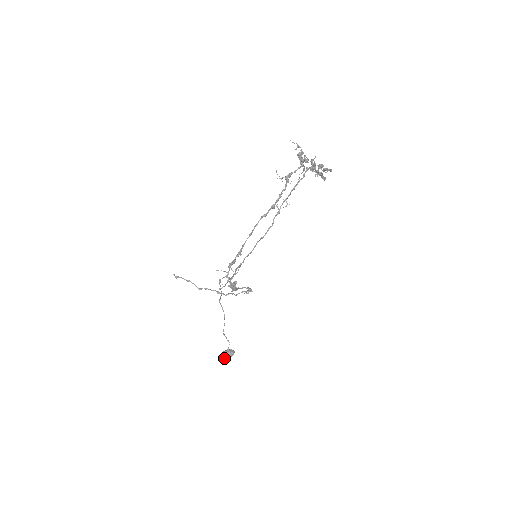
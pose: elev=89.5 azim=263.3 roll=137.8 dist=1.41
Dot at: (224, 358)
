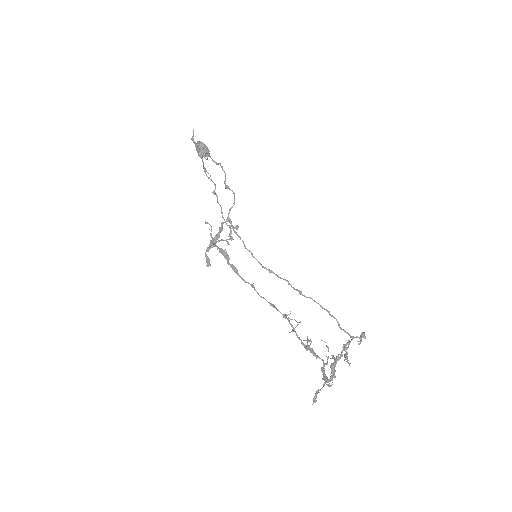
Dot at: occluded
